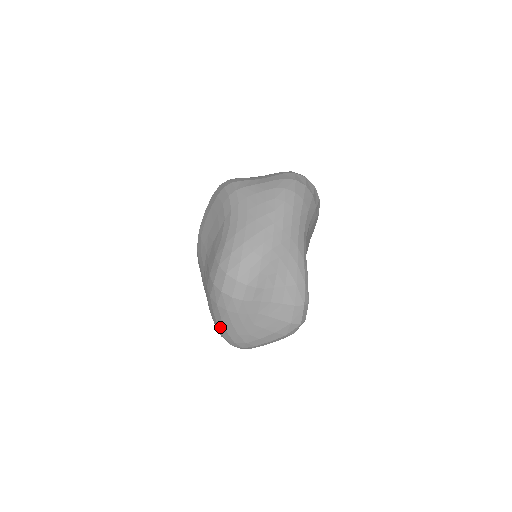
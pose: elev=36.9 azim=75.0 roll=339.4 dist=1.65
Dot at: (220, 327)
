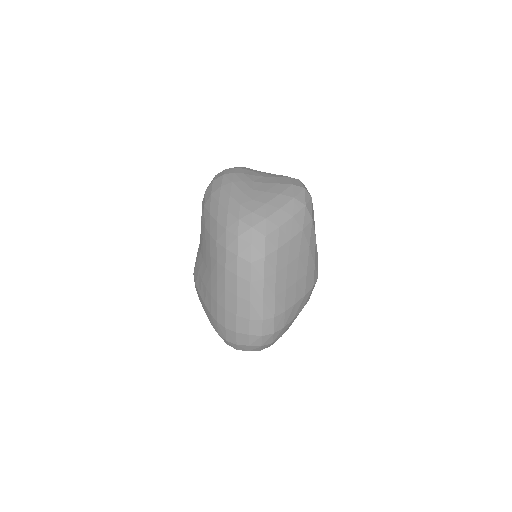
Dot at: (219, 218)
